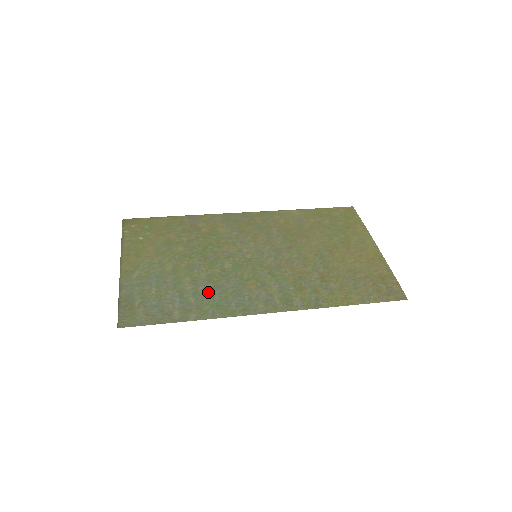
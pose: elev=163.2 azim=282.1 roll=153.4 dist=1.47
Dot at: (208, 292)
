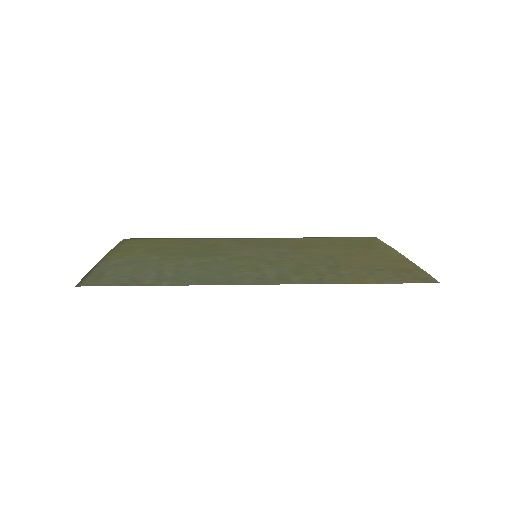
Dot at: (191, 271)
